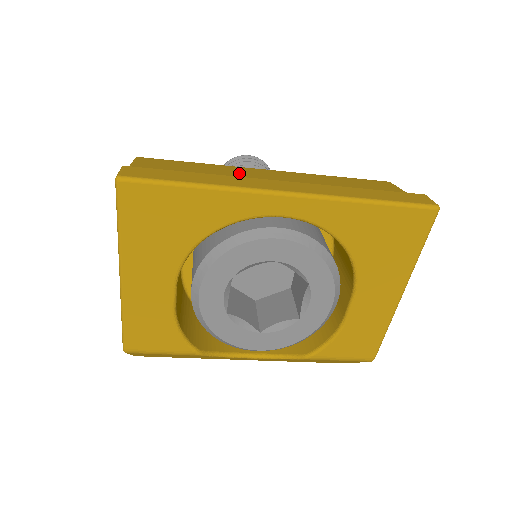
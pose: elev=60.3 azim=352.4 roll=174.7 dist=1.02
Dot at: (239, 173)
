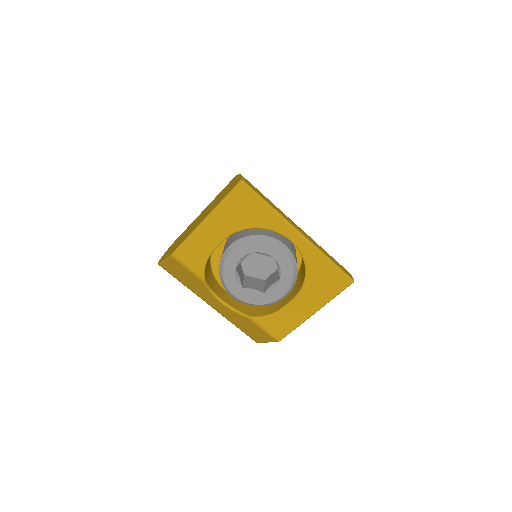
Dot at: occluded
